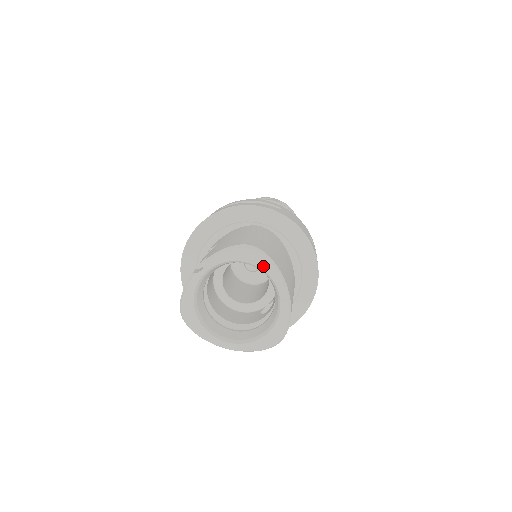
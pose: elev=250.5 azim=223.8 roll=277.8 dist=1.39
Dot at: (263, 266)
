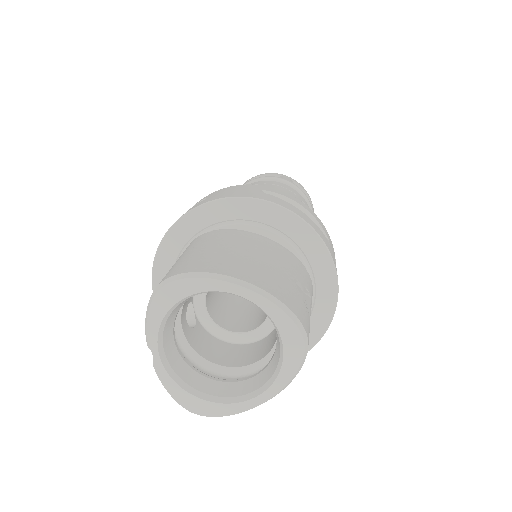
Dot at: (193, 289)
